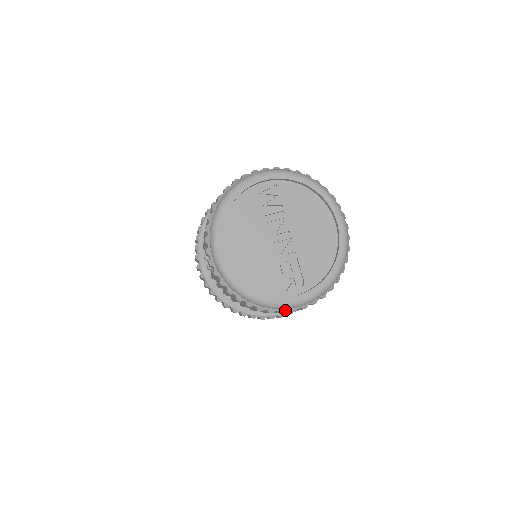
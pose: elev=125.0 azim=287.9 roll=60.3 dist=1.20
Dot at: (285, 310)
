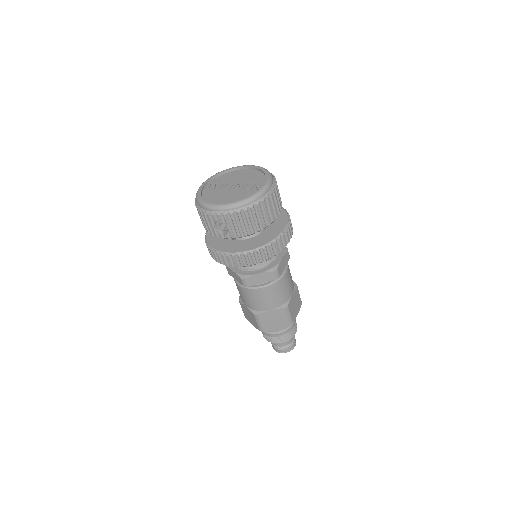
Dot at: (267, 195)
